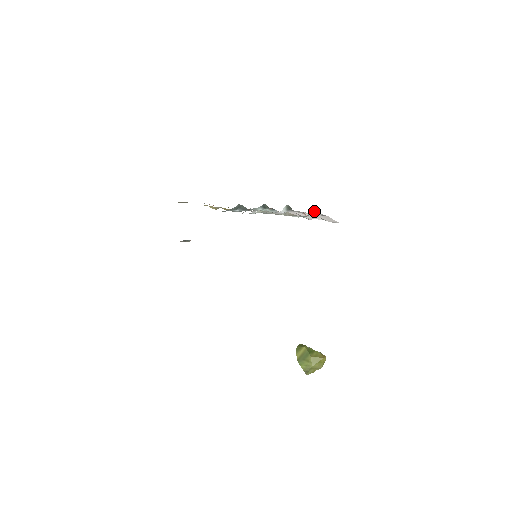
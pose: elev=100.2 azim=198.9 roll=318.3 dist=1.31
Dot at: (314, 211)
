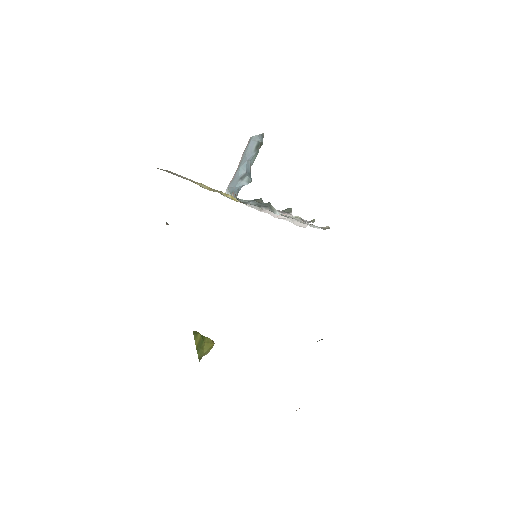
Dot at: (313, 220)
